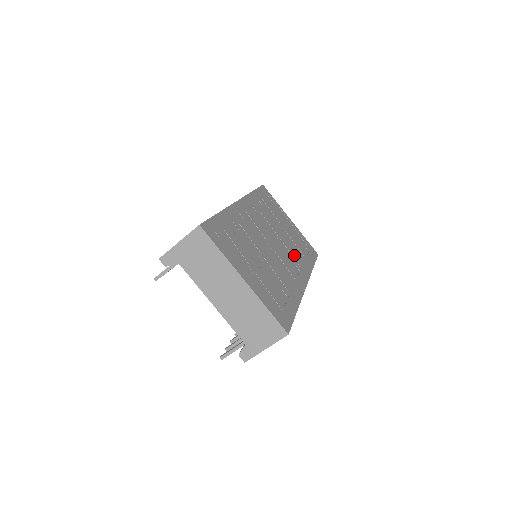
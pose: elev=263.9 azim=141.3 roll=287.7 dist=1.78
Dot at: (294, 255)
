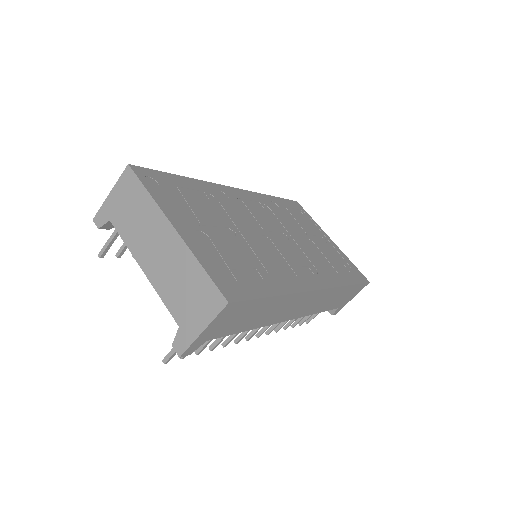
Dot at: (313, 260)
